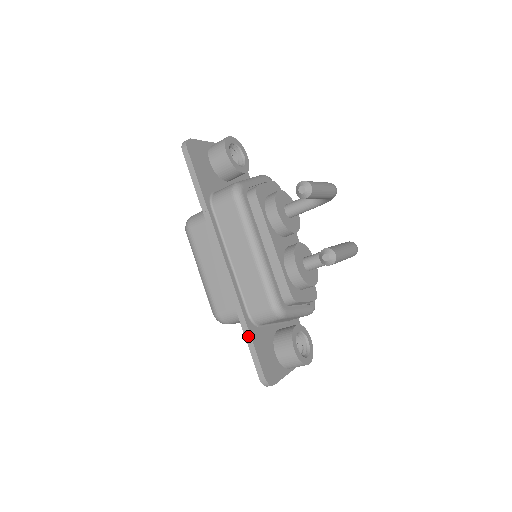
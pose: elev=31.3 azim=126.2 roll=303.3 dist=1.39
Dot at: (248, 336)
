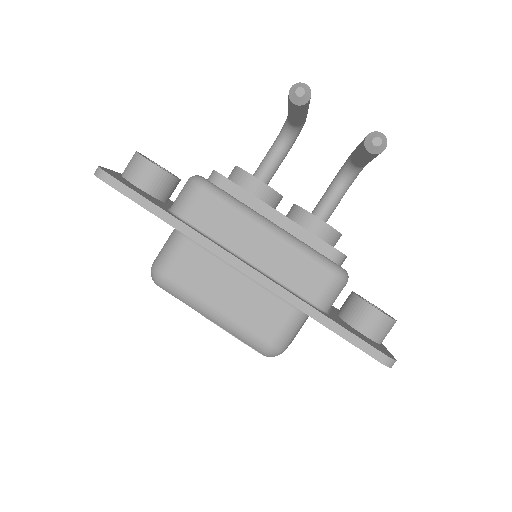
Dot at: (333, 325)
